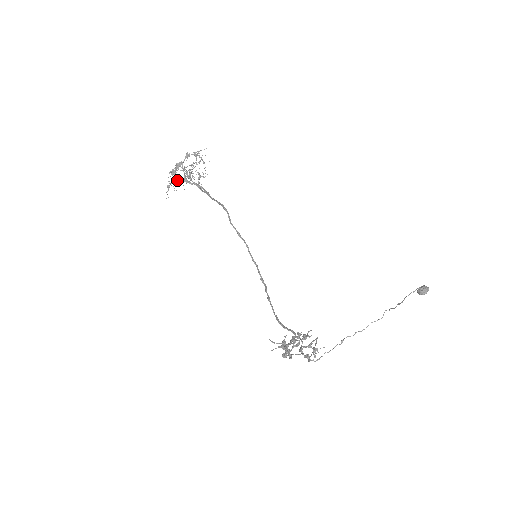
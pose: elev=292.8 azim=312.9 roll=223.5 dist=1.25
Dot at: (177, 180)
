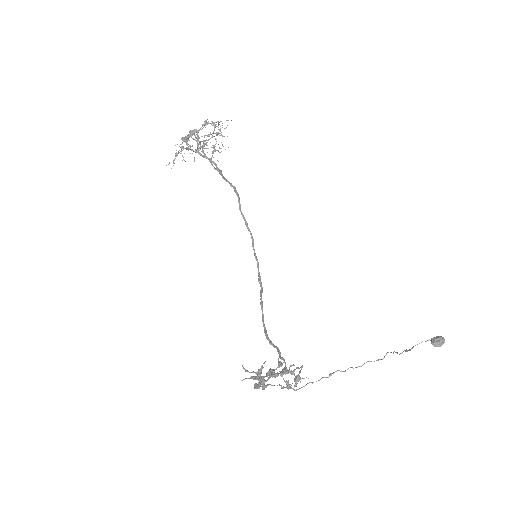
Dot at: (187, 149)
